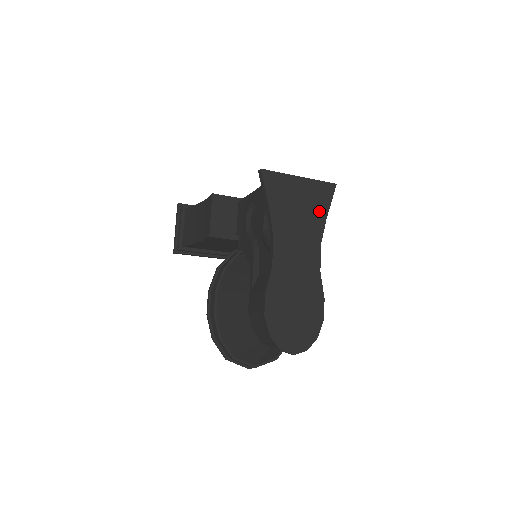
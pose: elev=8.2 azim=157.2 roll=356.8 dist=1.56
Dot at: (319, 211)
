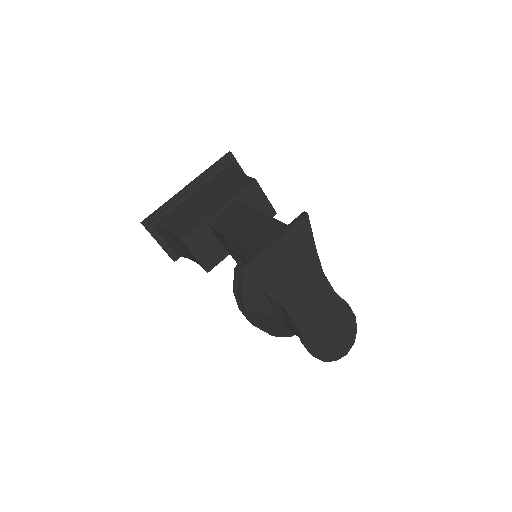
Dot at: (307, 252)
